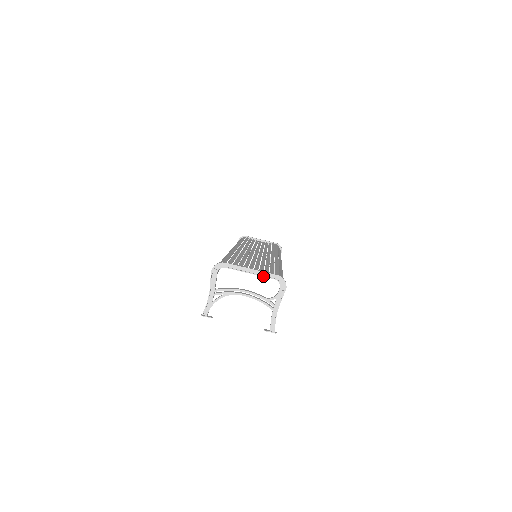
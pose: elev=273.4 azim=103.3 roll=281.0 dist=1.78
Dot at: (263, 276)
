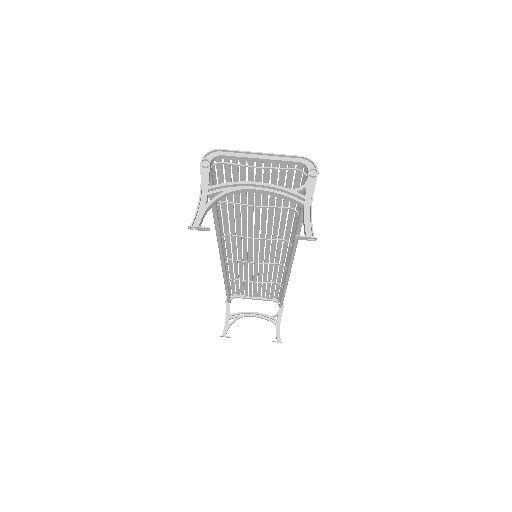
Dot at: (280, 160)
